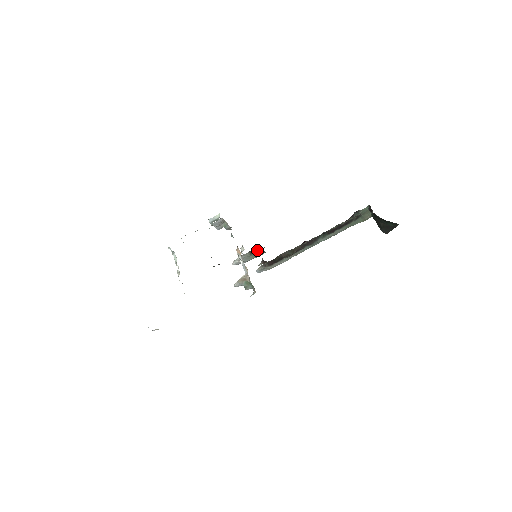
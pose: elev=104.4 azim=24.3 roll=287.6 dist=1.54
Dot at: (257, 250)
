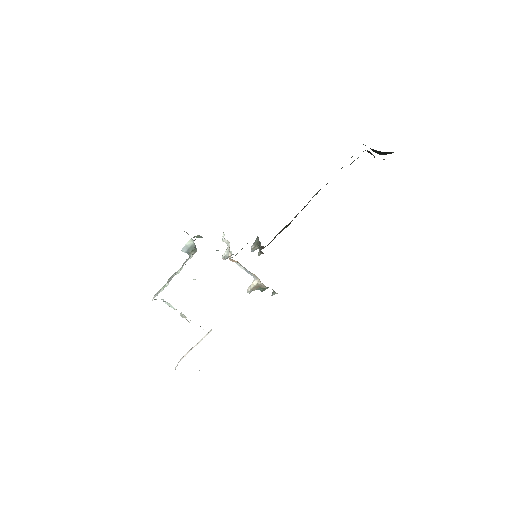
Dot at: occluded
